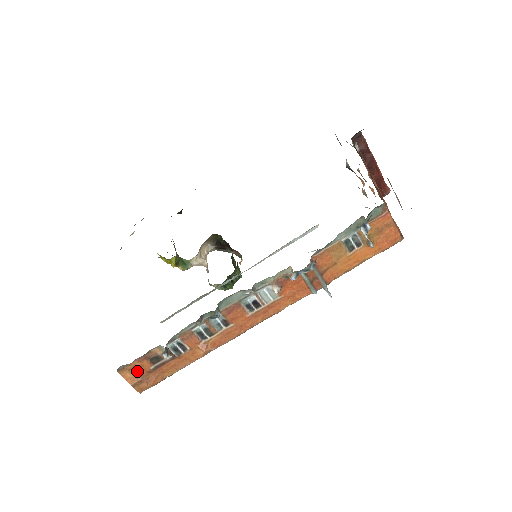
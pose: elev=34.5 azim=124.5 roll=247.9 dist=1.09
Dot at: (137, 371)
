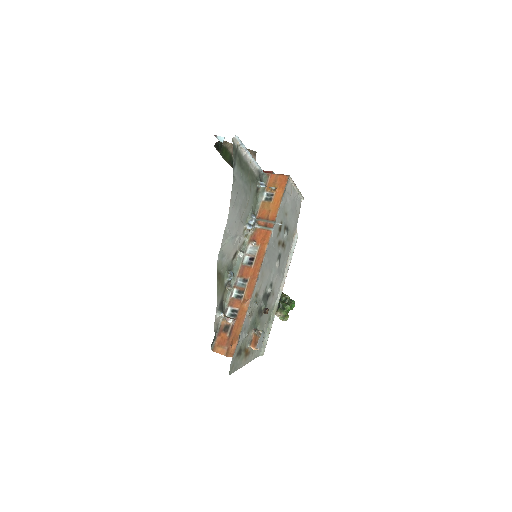
Dot at: (222, 343)
